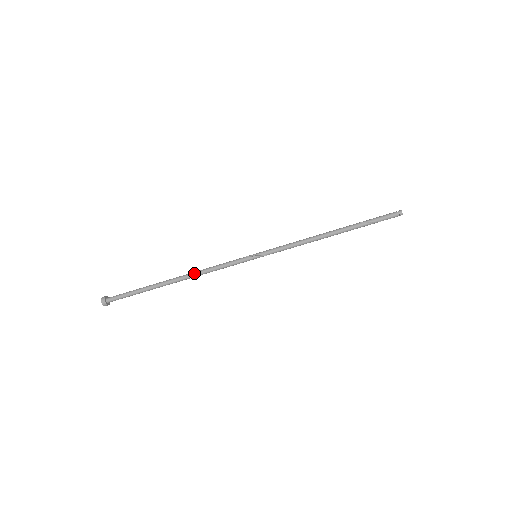
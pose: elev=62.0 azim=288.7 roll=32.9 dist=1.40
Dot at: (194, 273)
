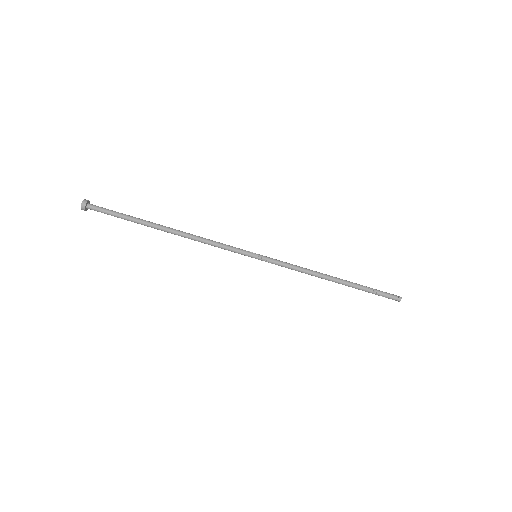
Dot at: (190, 234)
